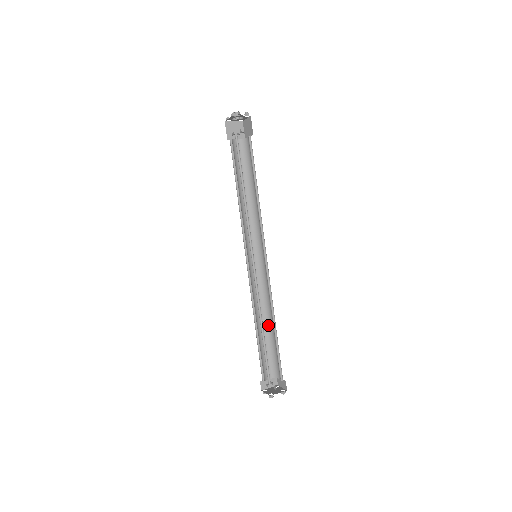
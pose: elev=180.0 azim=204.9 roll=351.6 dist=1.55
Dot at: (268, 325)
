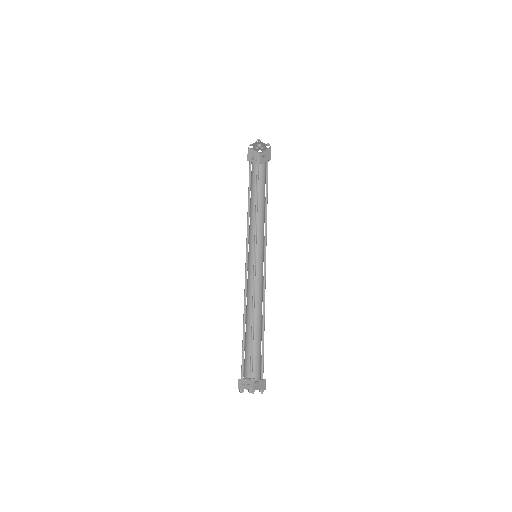
Dot at: (255, 324)
